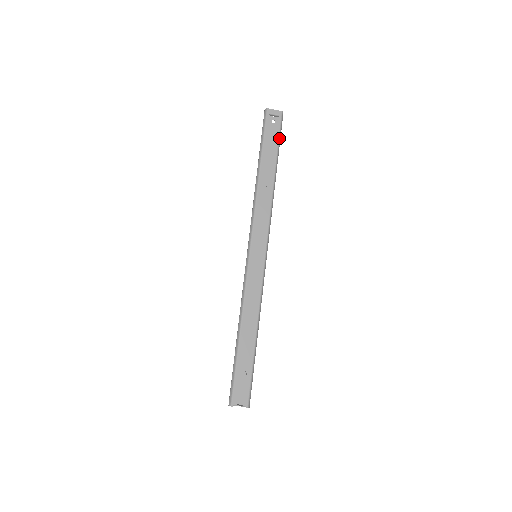
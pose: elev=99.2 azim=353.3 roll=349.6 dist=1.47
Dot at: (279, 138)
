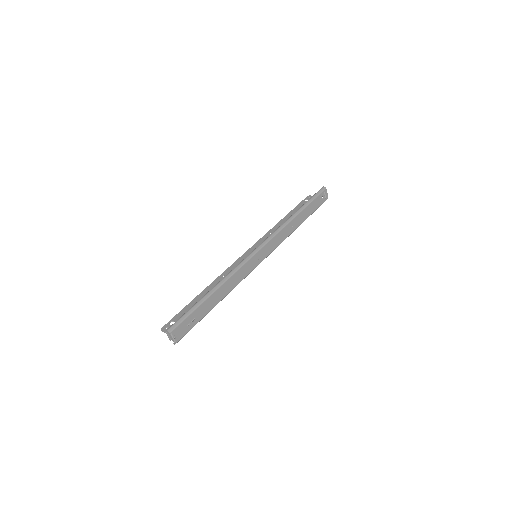
Dot at: occluded
